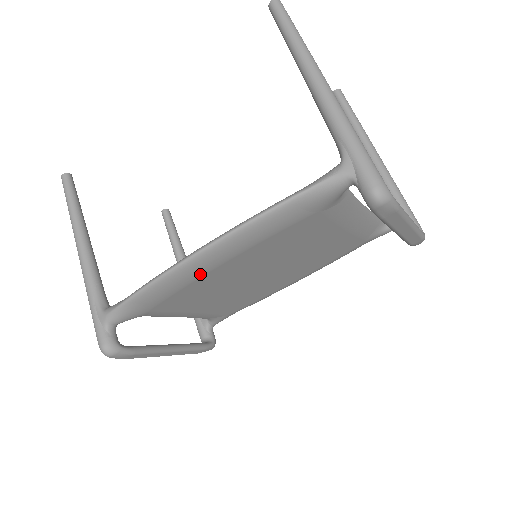
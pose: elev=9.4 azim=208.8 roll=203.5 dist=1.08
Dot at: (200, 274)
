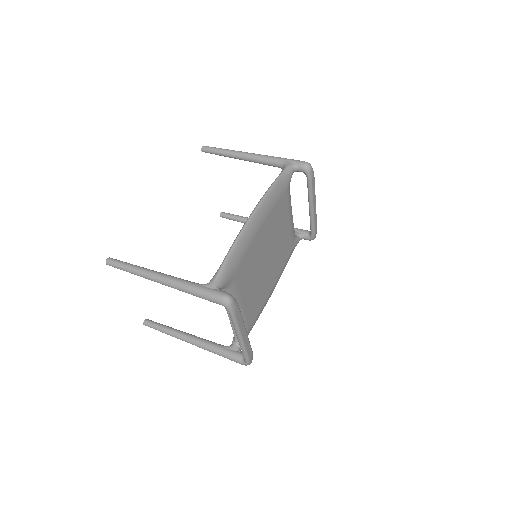
Dot at: (255, 233)
